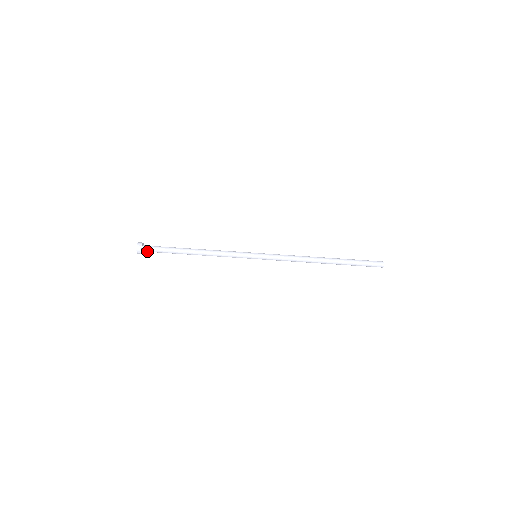
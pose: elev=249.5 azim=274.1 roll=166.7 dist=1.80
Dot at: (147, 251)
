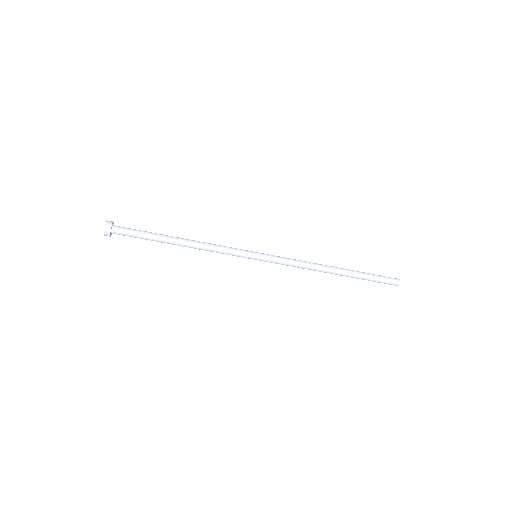
Dot at: (118, 233)
